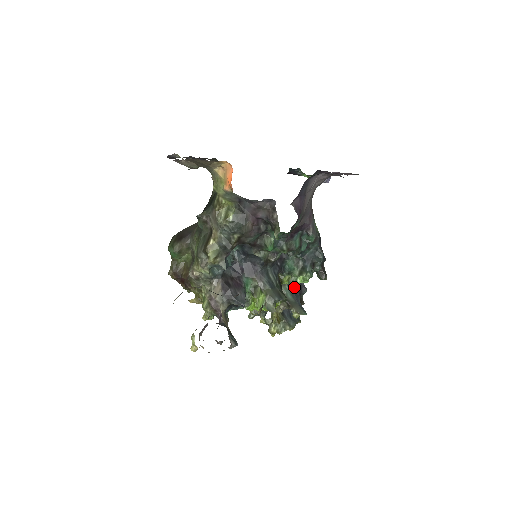
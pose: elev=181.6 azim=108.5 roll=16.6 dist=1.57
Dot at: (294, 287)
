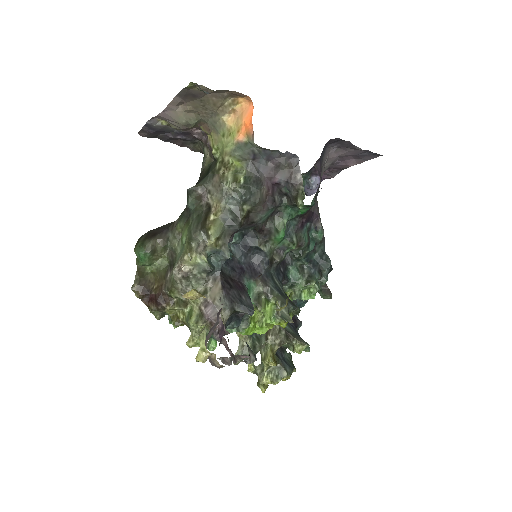
Dot at: occluded
